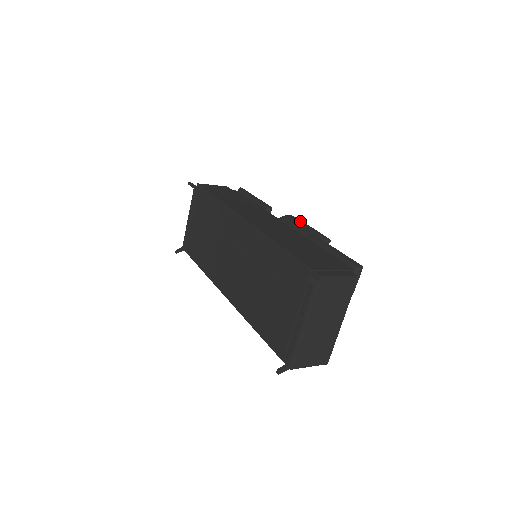
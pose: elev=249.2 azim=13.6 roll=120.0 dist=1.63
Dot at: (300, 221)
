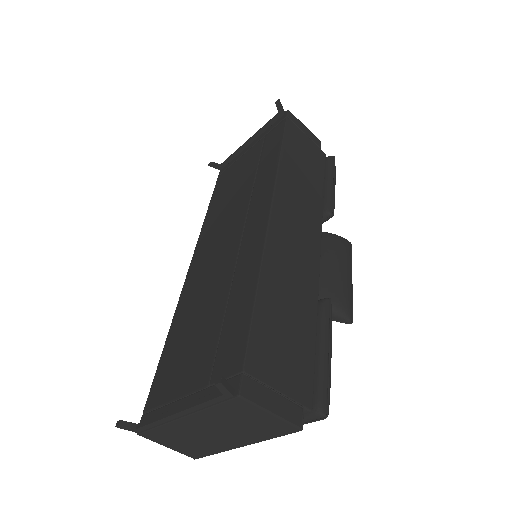
Dot at: (347, 262)
